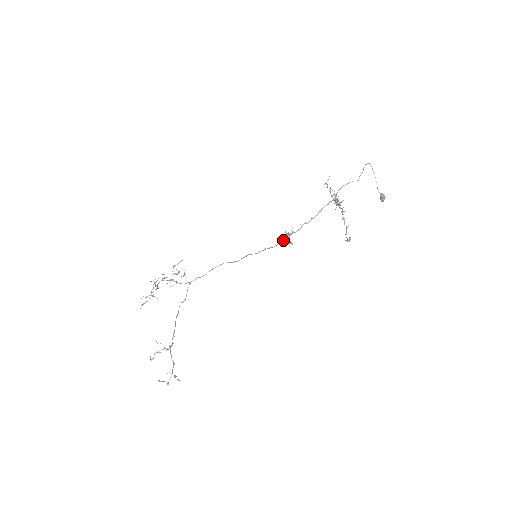
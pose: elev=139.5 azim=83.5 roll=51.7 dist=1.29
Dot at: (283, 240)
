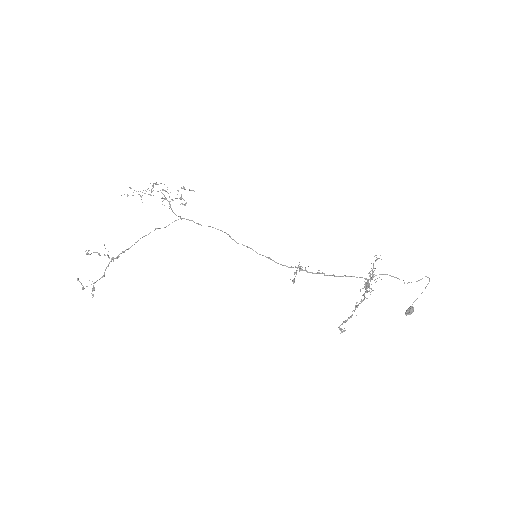
Dot at: (291, 267)
